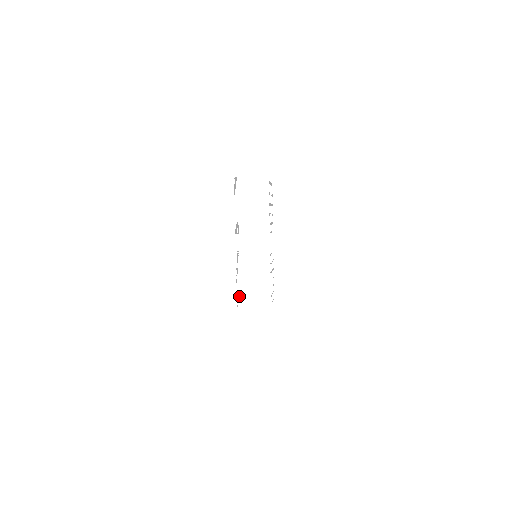
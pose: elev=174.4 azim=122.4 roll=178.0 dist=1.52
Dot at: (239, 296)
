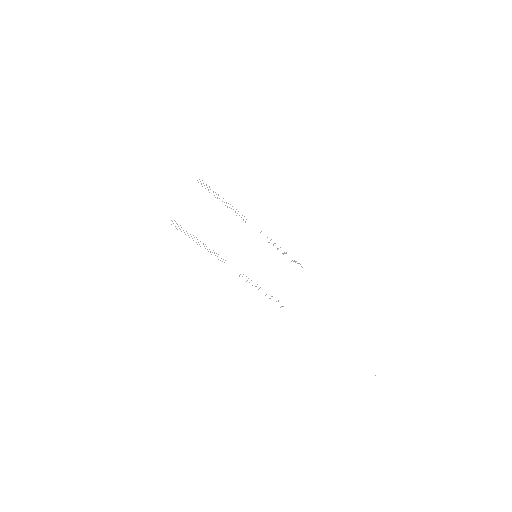
Dot at: occluded
